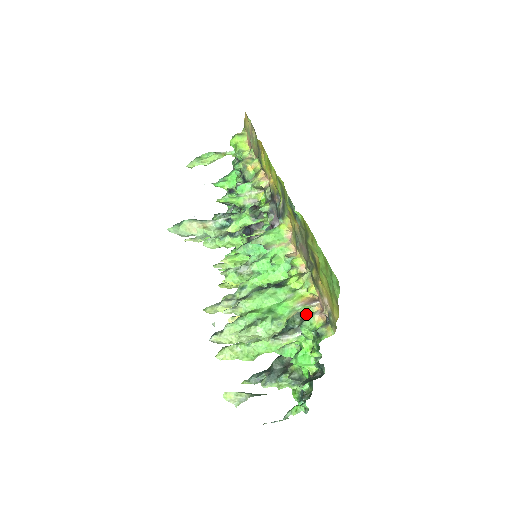
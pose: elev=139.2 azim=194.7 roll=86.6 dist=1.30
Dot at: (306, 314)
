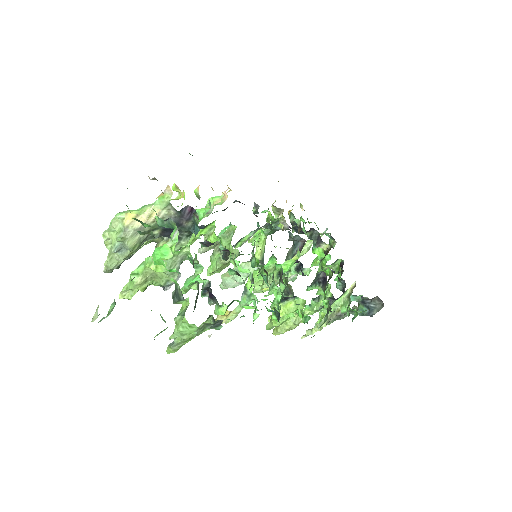
Dot at: (171, 210)
